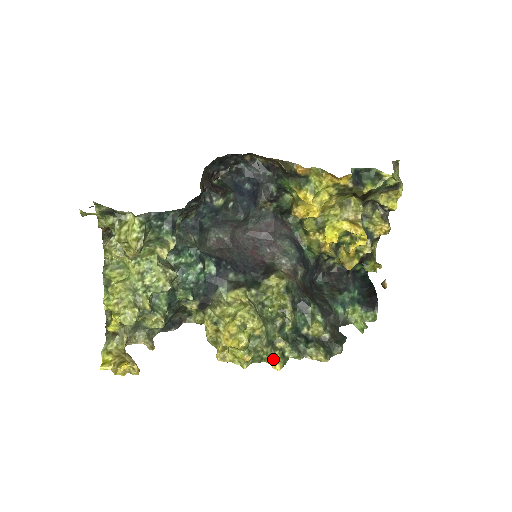
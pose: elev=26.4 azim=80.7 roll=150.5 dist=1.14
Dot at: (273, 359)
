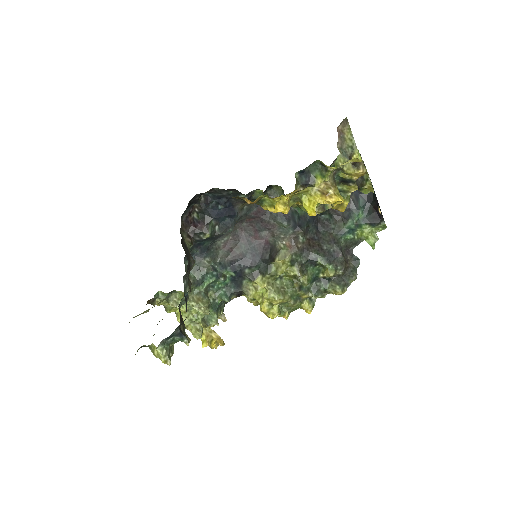
Dot at: (304, 307)
